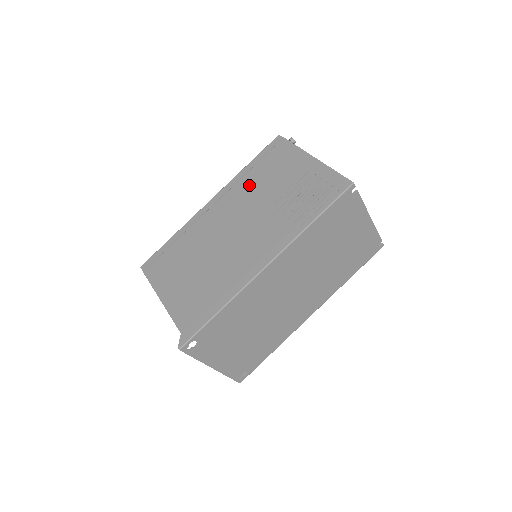
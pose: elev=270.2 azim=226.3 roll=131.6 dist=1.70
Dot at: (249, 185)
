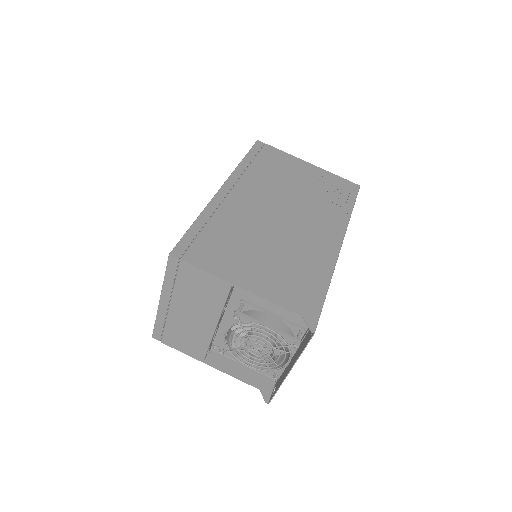
Dot at: (262, 177)
